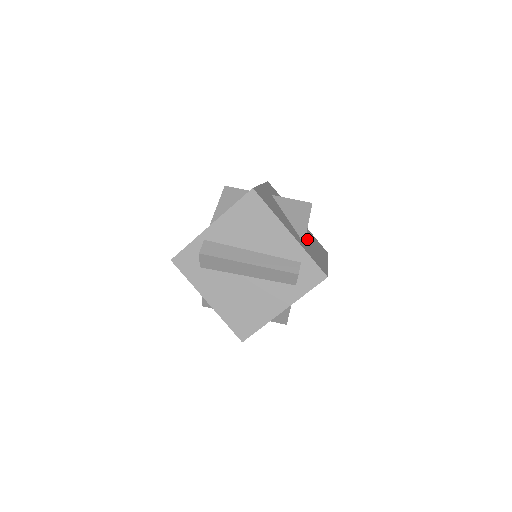
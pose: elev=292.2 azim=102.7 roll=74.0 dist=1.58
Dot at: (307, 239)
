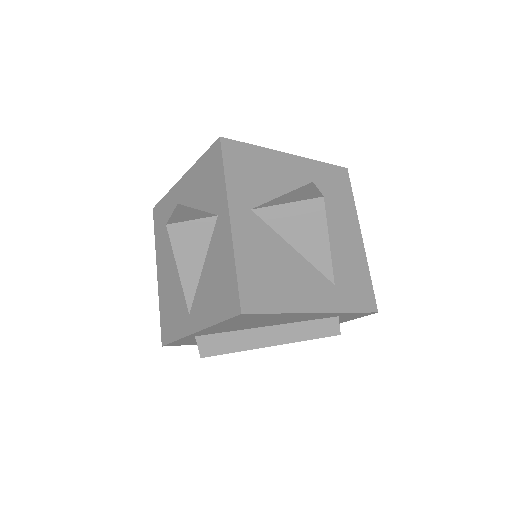
Dot at: occluded
